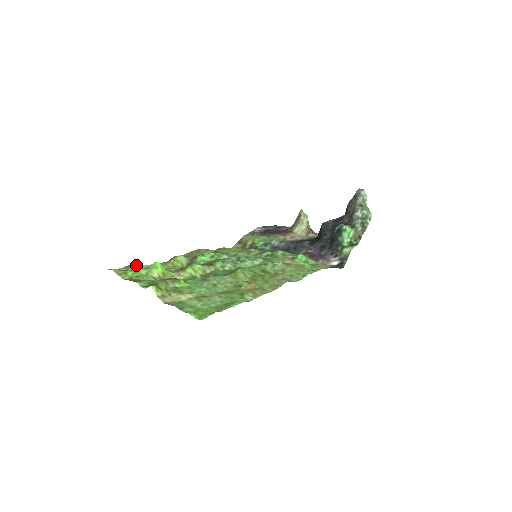
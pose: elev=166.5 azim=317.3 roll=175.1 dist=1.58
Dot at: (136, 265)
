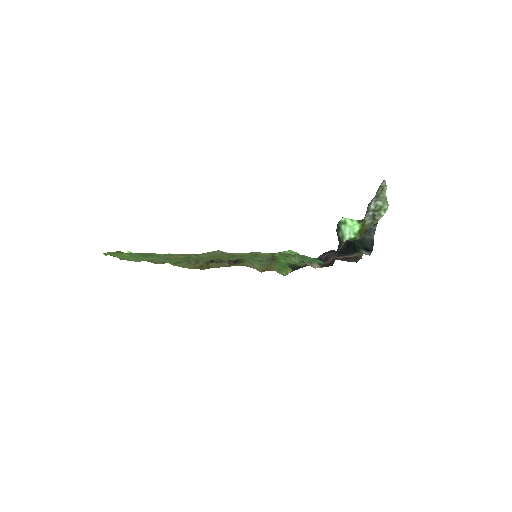
Dot at: occluded
